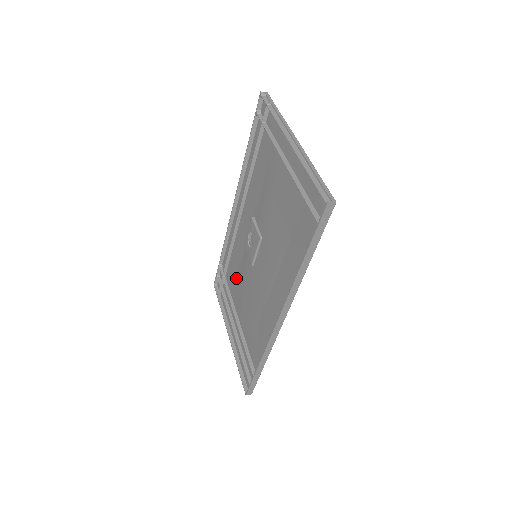
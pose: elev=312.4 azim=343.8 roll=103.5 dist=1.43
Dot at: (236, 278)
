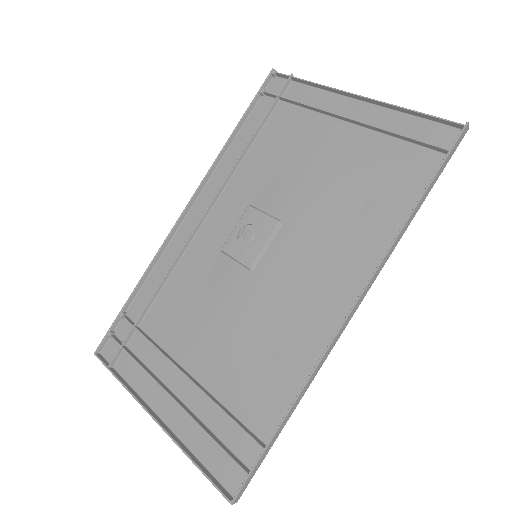
Dot at: (184, 312)
